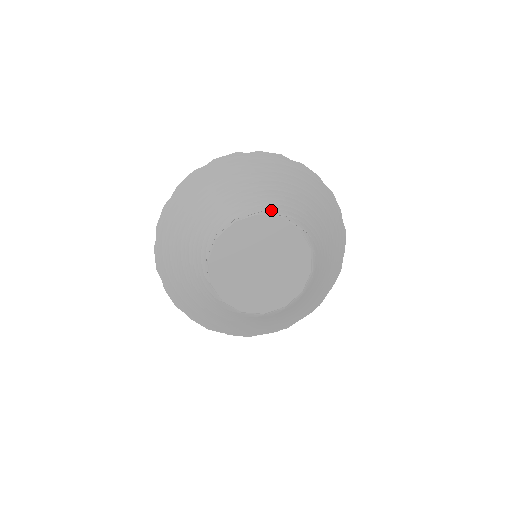
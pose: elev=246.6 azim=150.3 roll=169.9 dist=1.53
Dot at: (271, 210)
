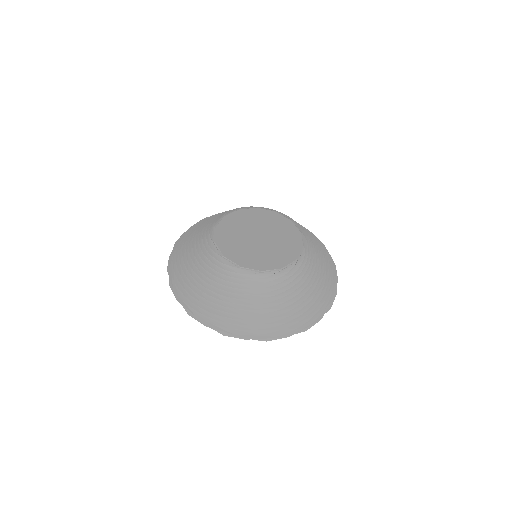
Dot at: (229, 211)
